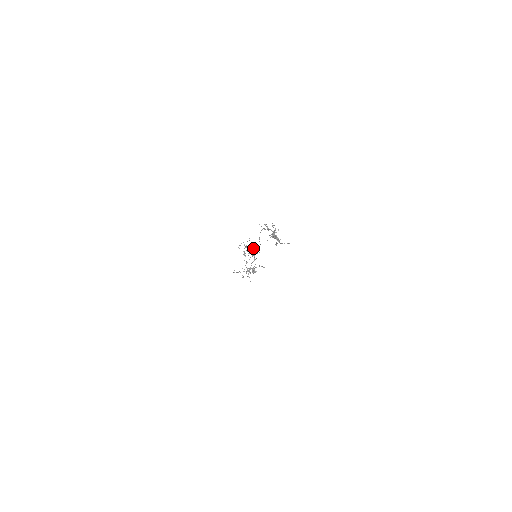
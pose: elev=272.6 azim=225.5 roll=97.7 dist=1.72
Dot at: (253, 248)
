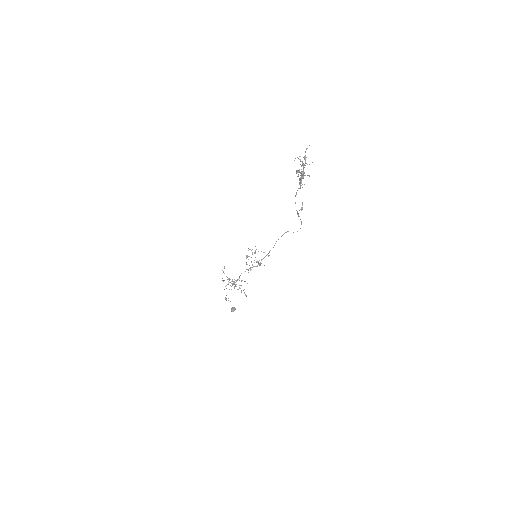
Dot at: (259, 260)
